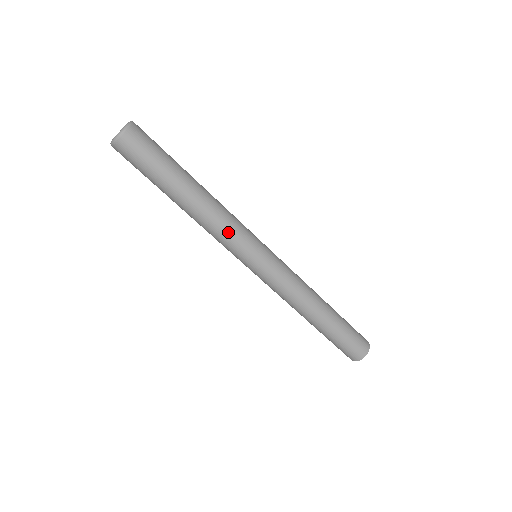
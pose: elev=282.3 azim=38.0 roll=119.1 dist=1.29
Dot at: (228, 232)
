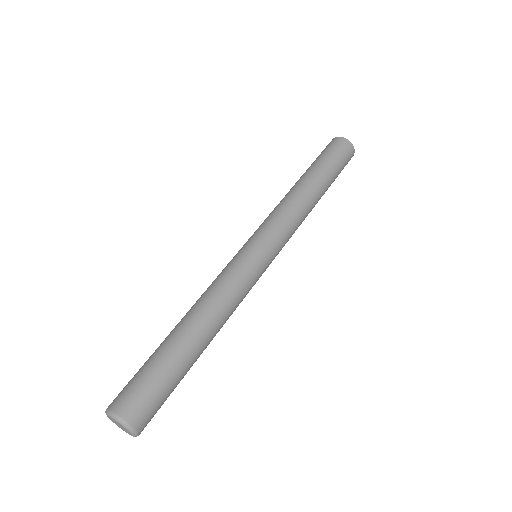
Dot at: (242, 298)
